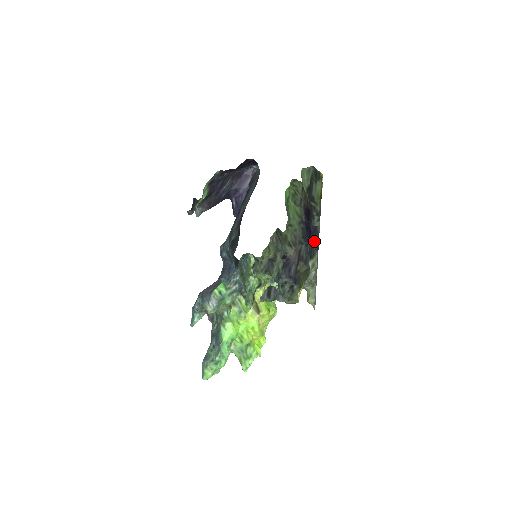
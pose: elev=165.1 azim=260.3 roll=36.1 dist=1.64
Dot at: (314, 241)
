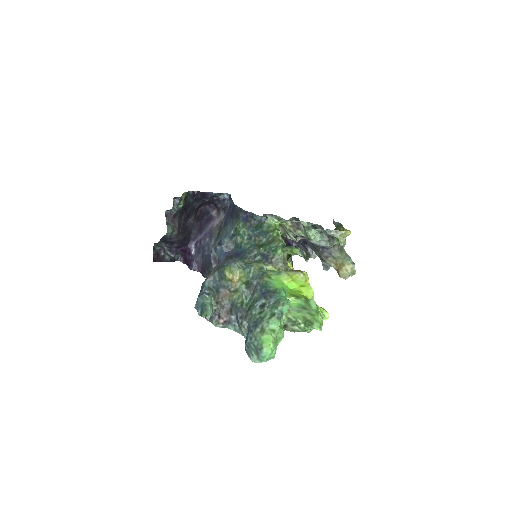
Dot at: (306, 250)
